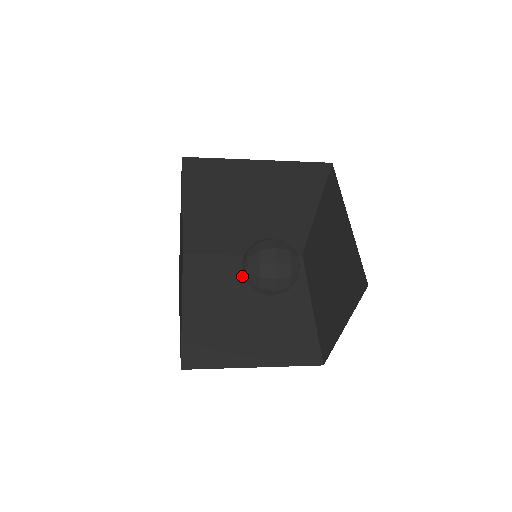
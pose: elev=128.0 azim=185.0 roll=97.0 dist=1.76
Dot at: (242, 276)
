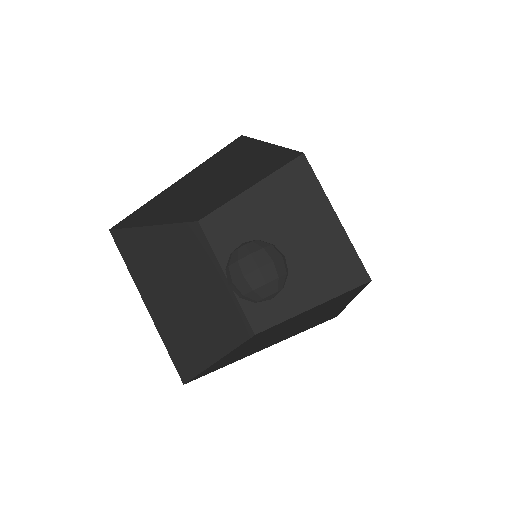
Dot at: (211, 279)
